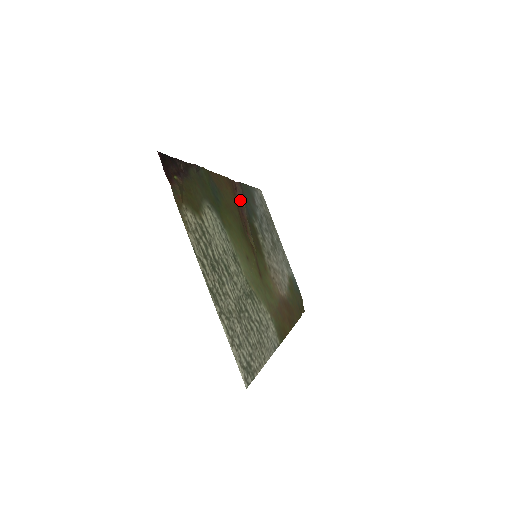
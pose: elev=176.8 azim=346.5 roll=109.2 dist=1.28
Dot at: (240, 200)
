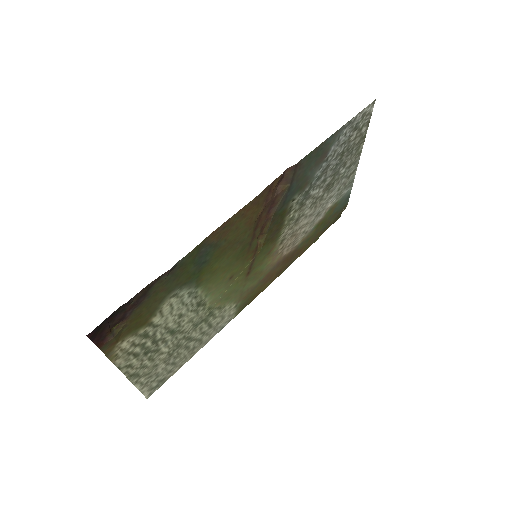
Dot at: (277, 196)
